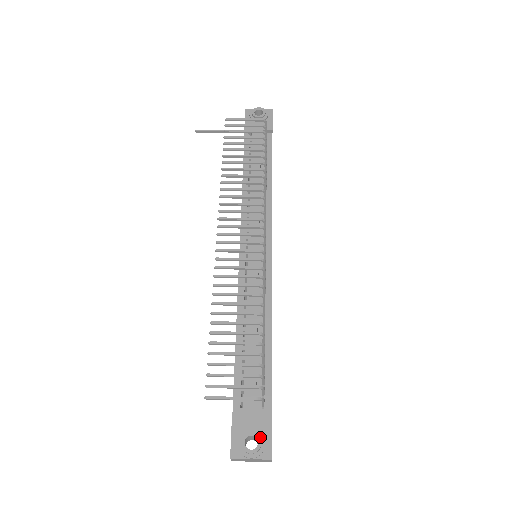
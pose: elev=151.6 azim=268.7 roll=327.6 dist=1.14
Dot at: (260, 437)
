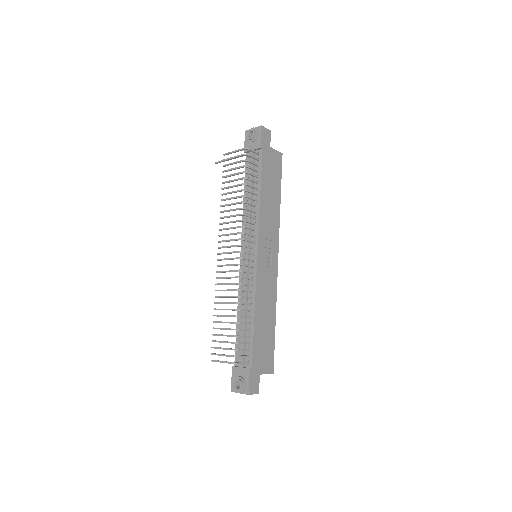
Dot at: (242, 382)
